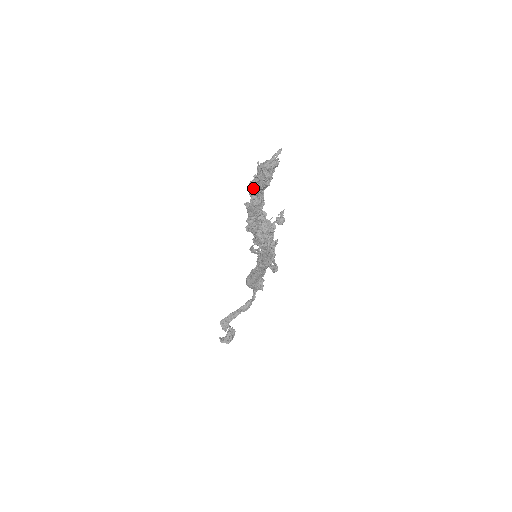
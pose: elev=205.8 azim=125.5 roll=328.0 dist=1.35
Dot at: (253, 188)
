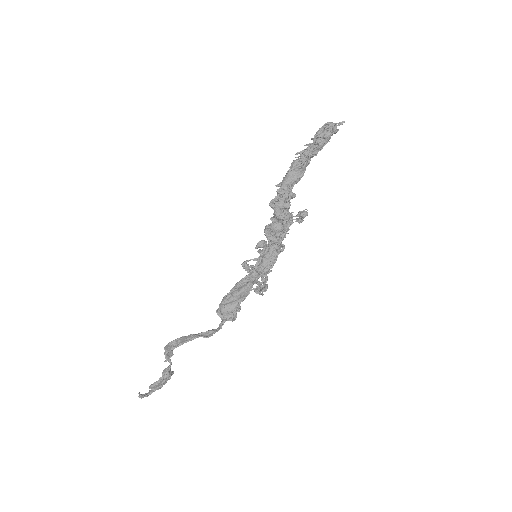
Dot at: (298, 159)
